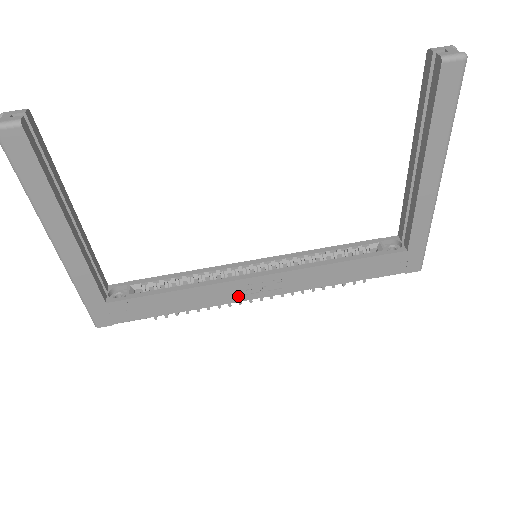
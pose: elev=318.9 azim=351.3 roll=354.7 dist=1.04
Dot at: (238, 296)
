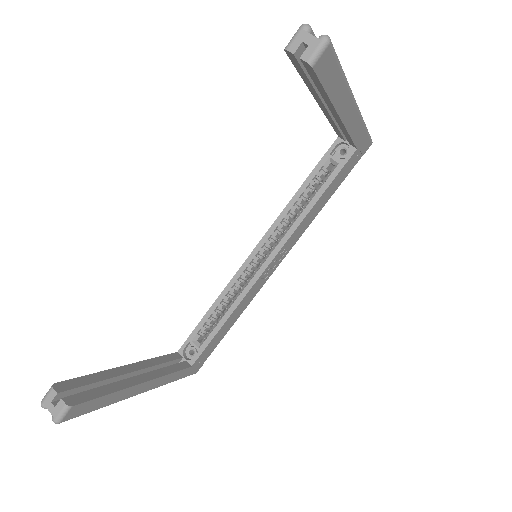
Dot at: (264, 281)
